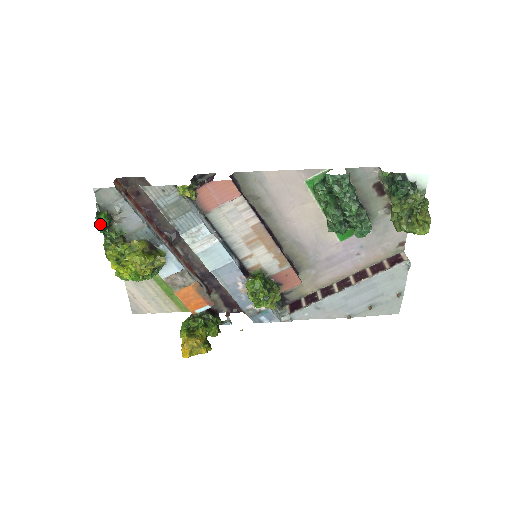
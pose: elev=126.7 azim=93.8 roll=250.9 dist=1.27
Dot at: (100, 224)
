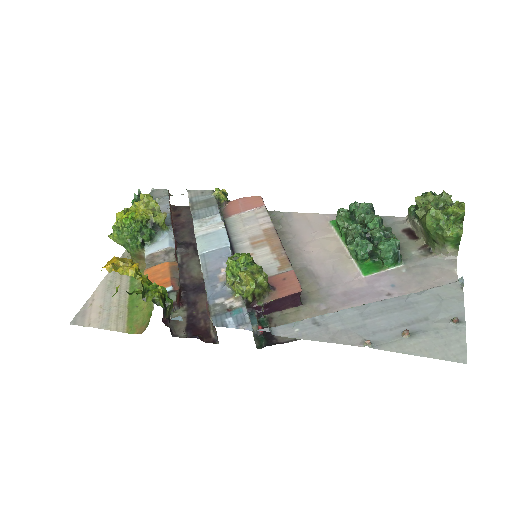
Dot at: (138, 196)
